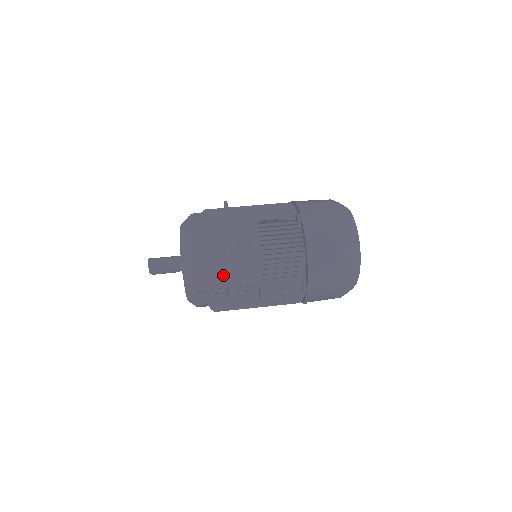
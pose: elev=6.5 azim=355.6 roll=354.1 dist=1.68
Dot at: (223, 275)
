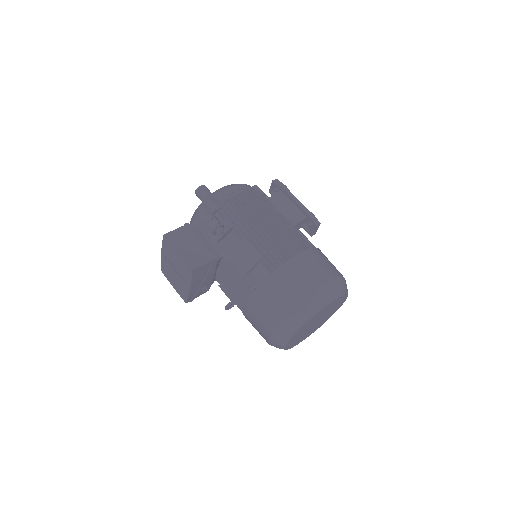
Dot at: (170, 277)
